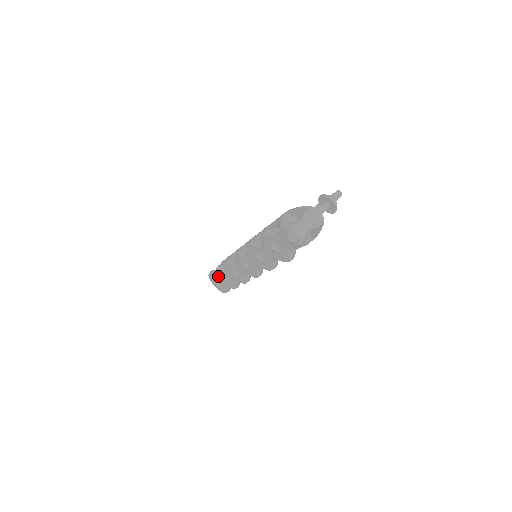
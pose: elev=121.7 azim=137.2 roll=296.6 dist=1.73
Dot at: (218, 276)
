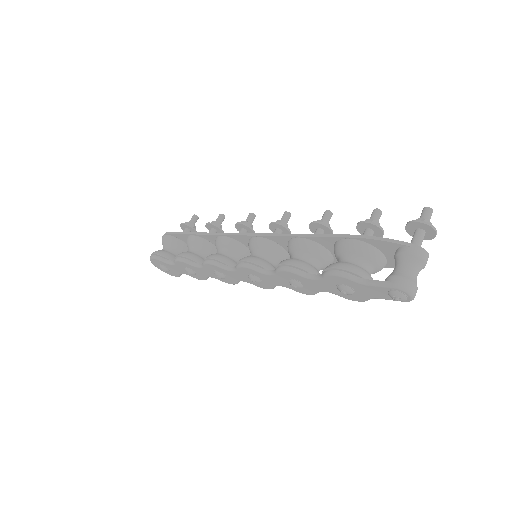
Dot at: (175, 265)
